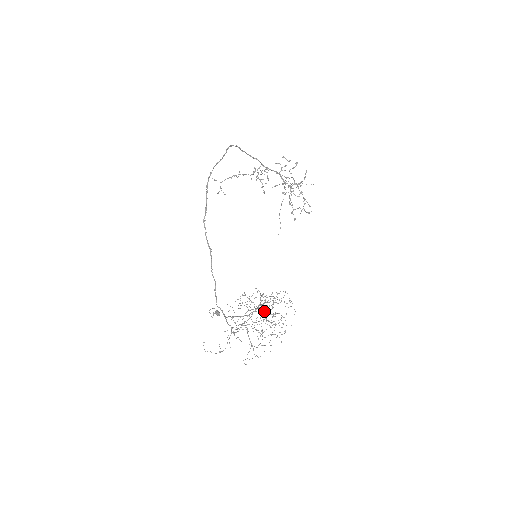
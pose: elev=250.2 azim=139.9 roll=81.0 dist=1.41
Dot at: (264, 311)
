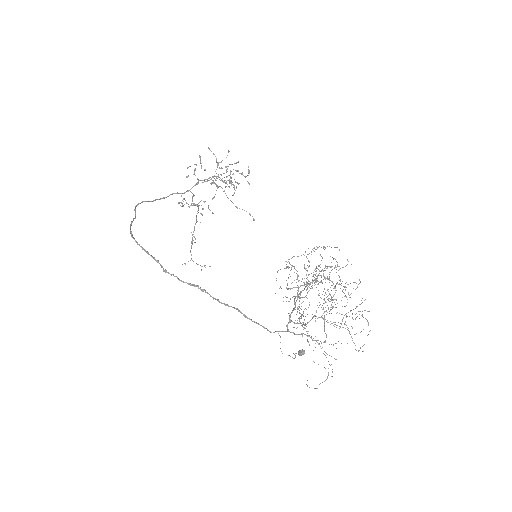
Dot at: occluded
